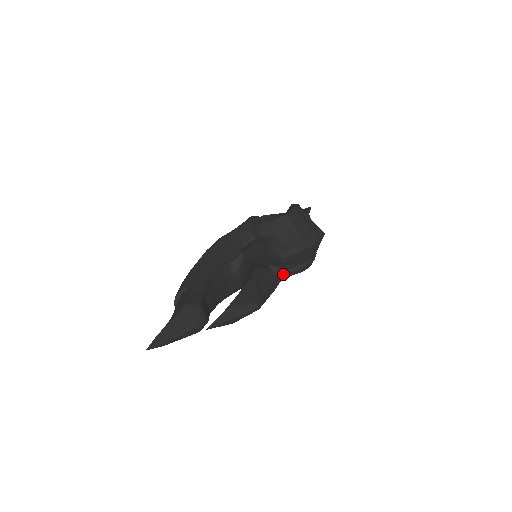
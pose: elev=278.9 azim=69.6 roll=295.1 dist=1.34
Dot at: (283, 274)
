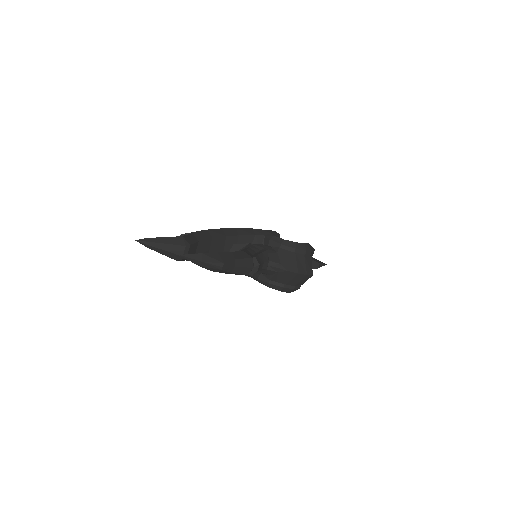
Dot at: (265, 282)
